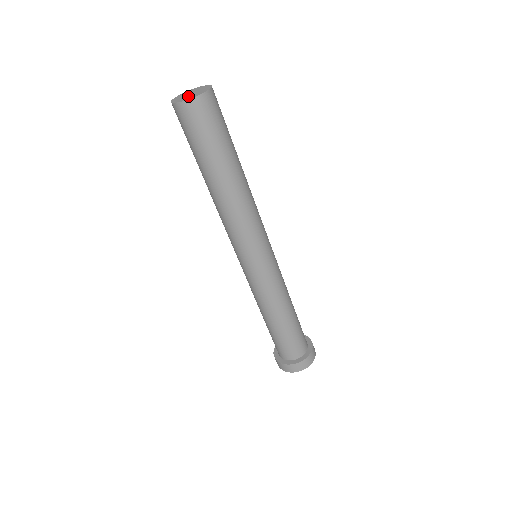
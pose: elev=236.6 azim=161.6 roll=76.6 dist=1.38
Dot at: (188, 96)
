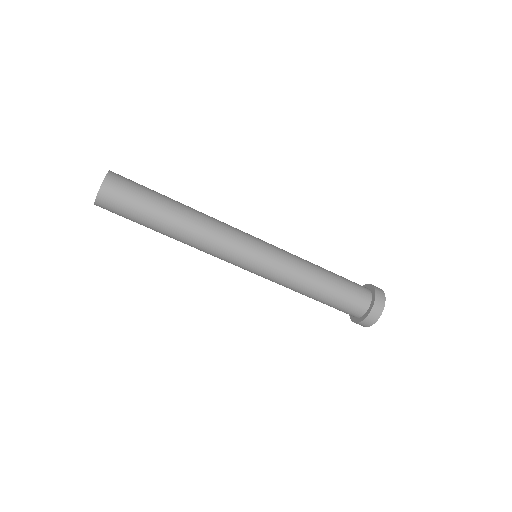
Dot at: occluded
